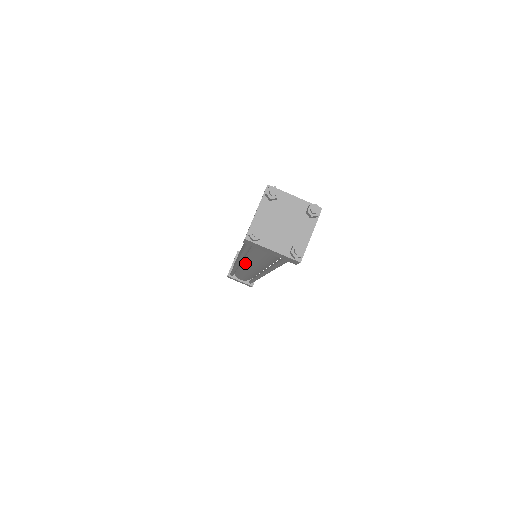
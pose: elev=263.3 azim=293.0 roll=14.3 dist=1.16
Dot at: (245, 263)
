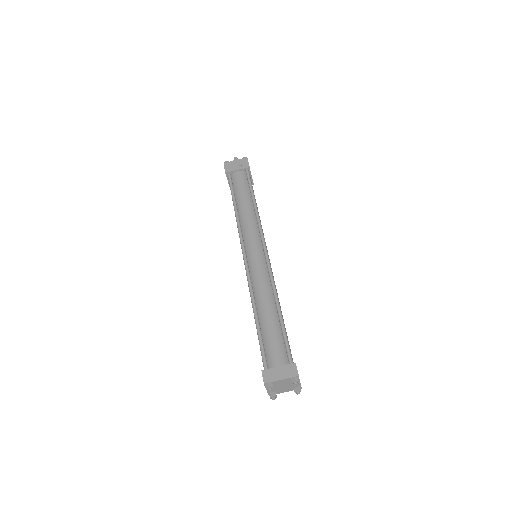
Dot at: occluded
